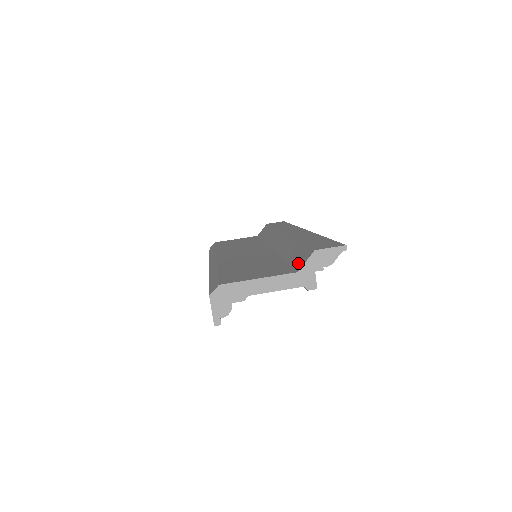
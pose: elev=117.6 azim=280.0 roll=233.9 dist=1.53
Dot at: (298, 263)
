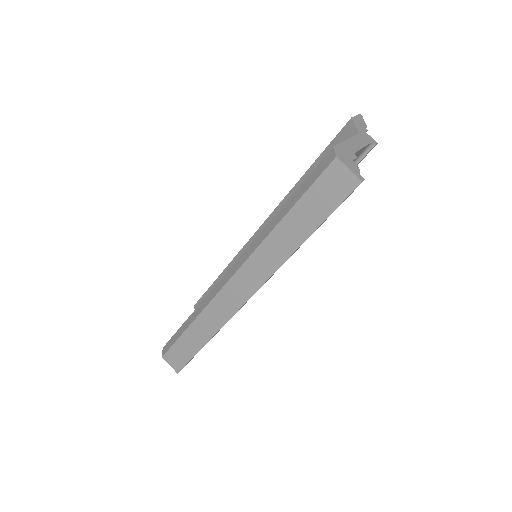
Dot at: occluded
